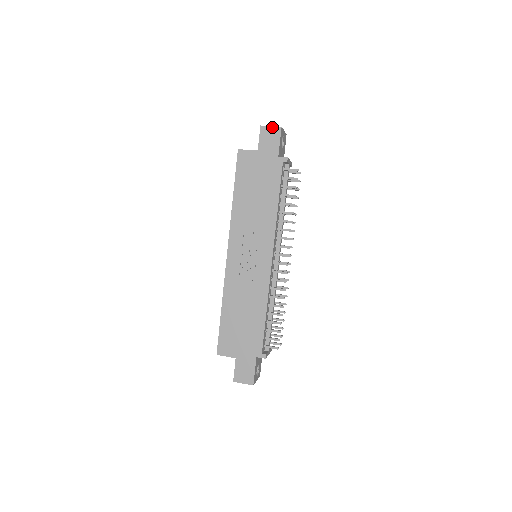
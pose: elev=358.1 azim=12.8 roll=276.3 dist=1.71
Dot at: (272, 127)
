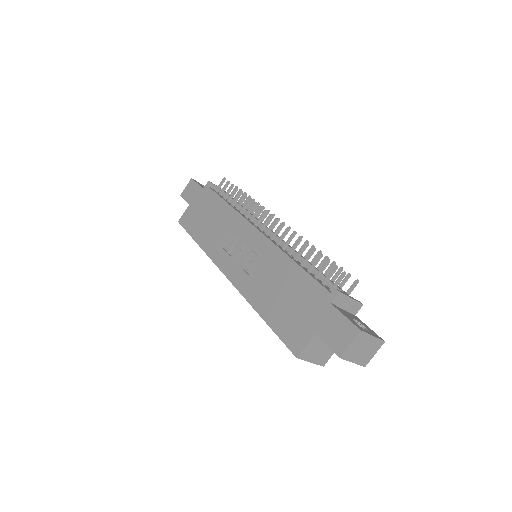
Dot at: (187, 186)
